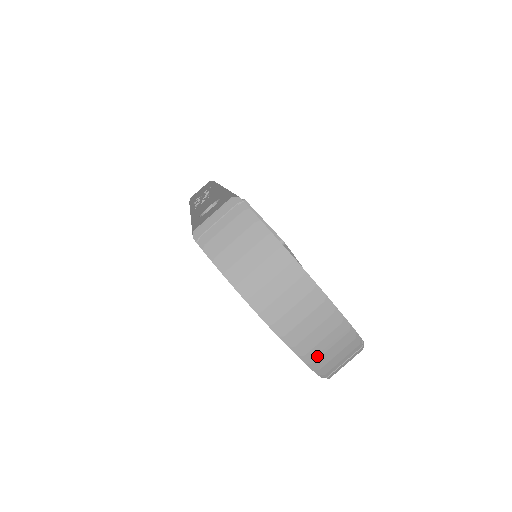
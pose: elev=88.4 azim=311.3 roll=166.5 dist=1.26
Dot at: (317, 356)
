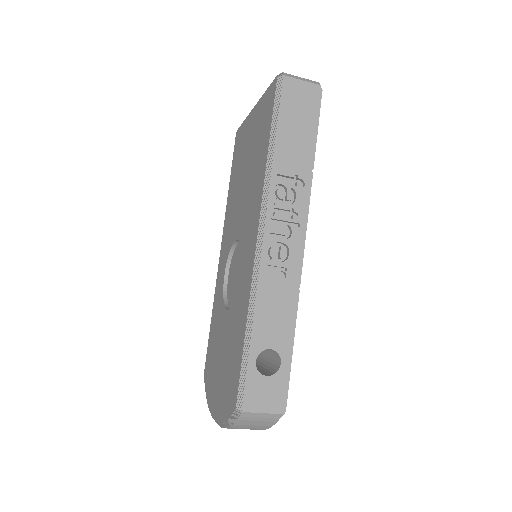
Dot at: occluded
